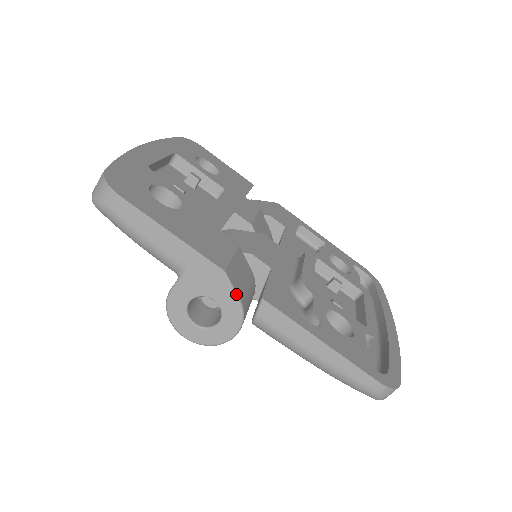
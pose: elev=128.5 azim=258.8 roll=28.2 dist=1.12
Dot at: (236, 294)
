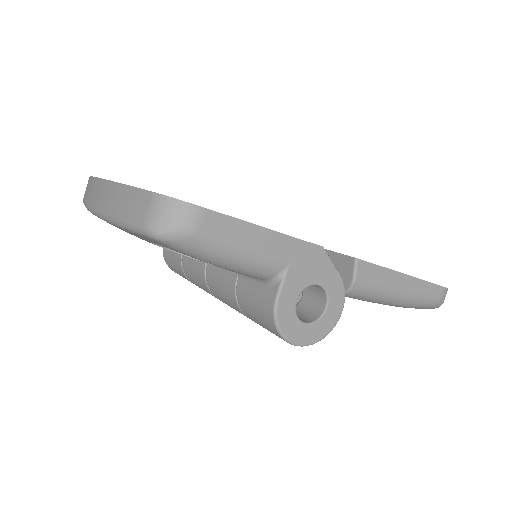
Dot at: (335, 267)
